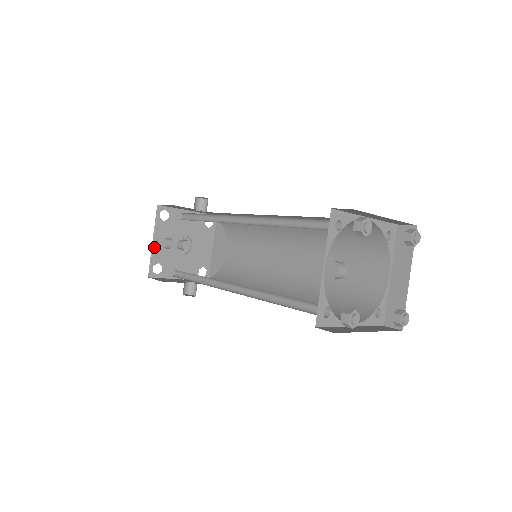
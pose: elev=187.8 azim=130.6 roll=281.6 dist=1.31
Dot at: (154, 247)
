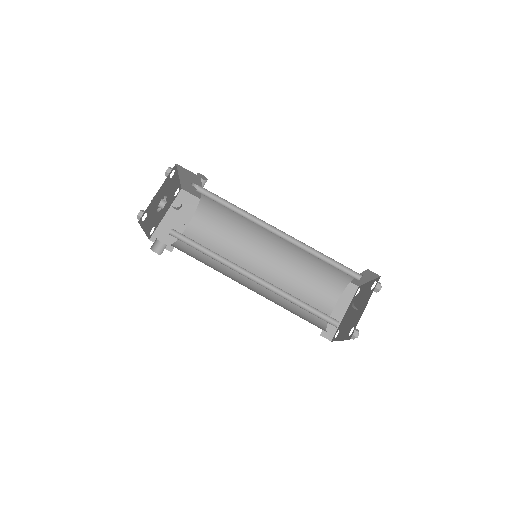
Dot at: (154, 197)
